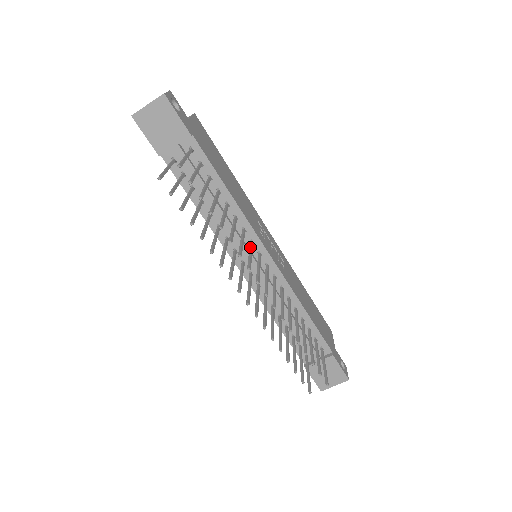
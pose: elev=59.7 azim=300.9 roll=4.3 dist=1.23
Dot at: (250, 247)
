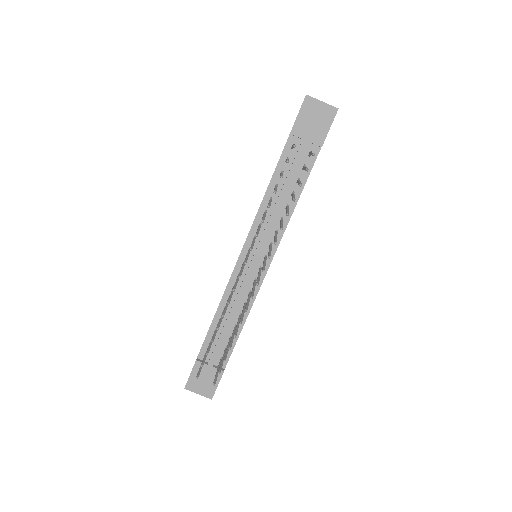
Dot at: (271, 246)
